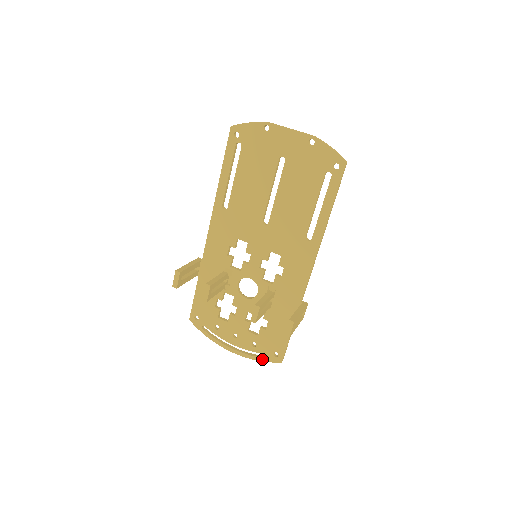
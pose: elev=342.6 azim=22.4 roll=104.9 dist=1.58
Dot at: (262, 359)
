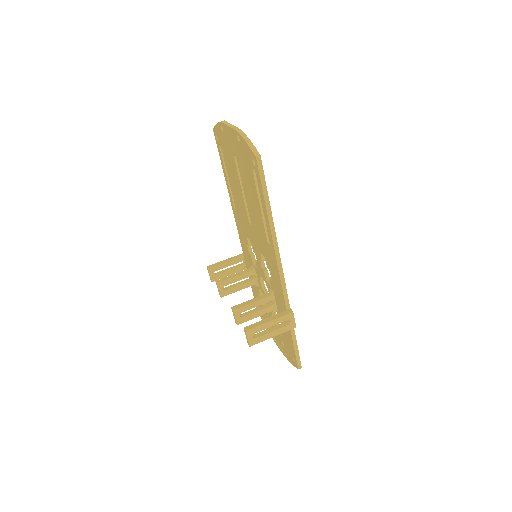
Dot at: (290, 361)
